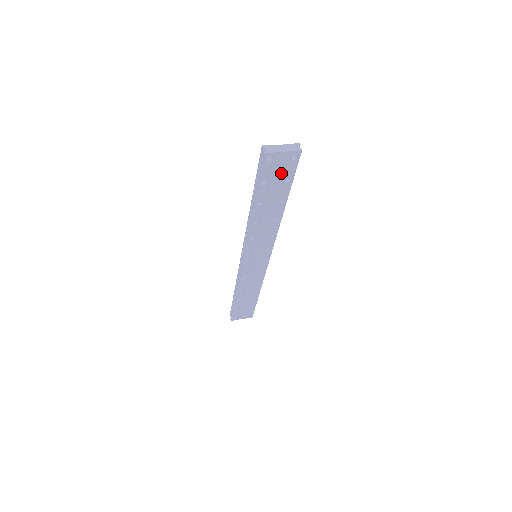
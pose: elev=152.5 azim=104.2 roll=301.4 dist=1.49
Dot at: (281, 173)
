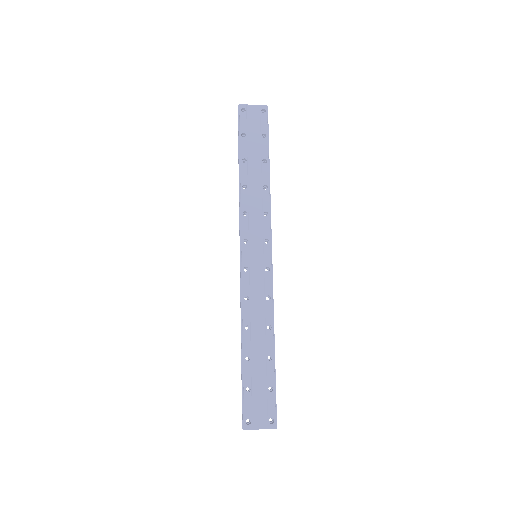
Dot at: (256, 127)
